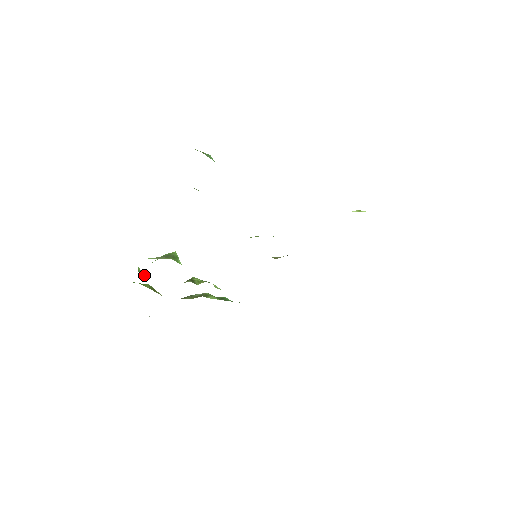
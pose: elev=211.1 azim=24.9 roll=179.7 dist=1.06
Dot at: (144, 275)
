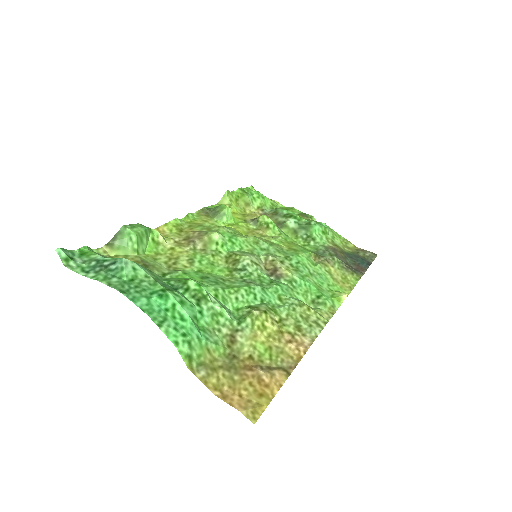
Dot at: (228, 199)
